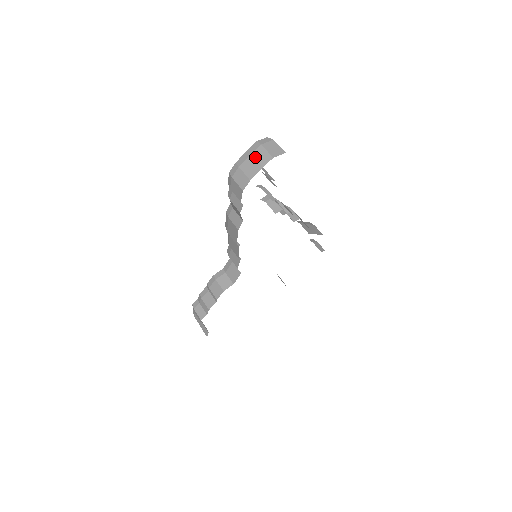
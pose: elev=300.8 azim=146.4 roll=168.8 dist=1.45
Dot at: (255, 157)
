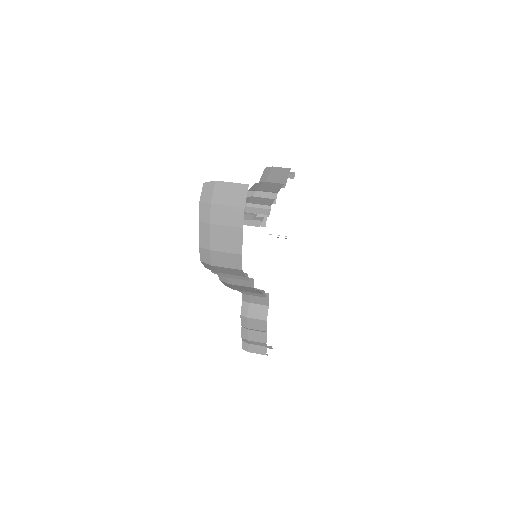
Dot at: (219, 225)
